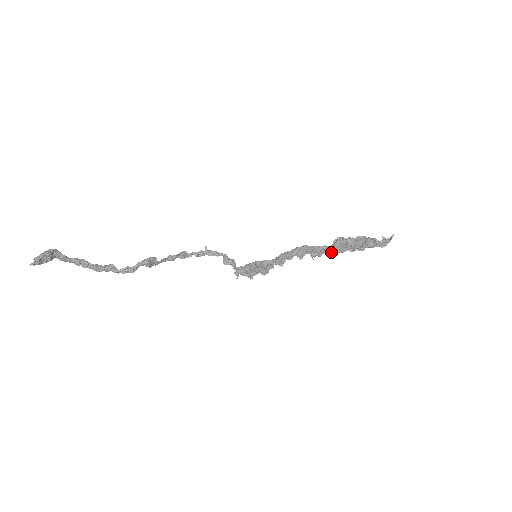
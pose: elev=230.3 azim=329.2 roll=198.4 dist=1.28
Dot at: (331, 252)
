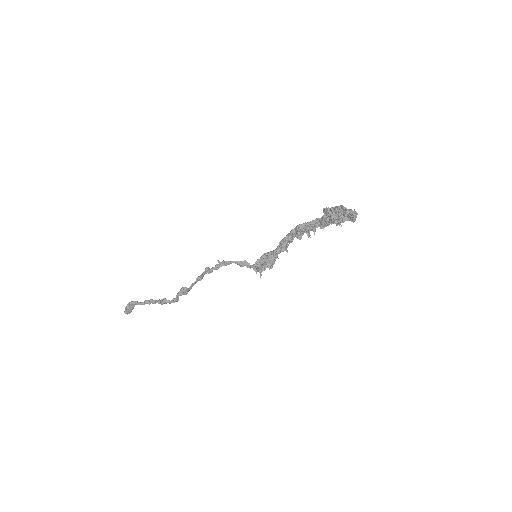
Dot at: (324, 225)
